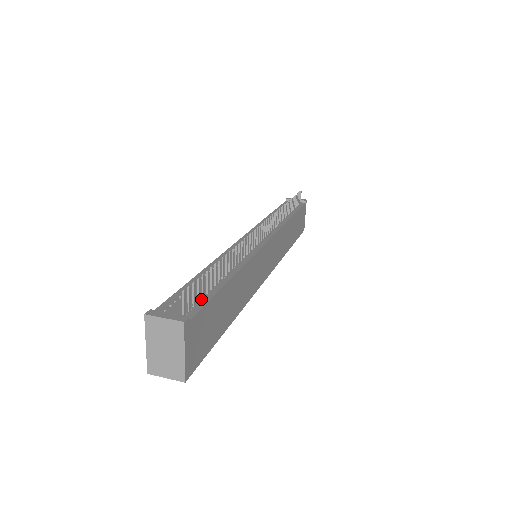
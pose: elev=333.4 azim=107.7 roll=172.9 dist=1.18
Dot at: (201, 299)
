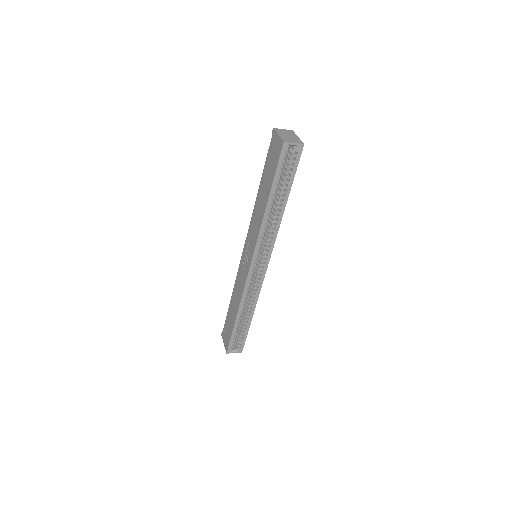
Dot at: occluded
